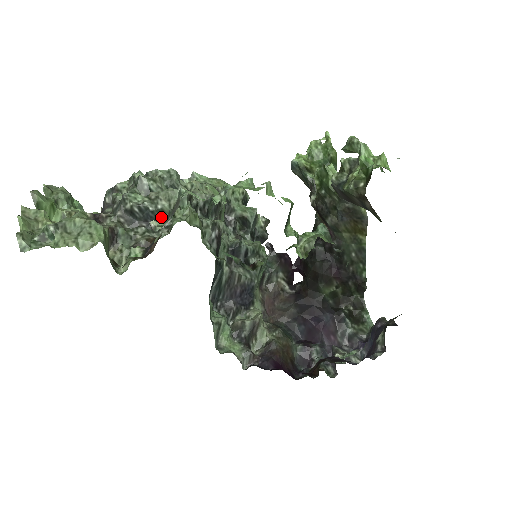
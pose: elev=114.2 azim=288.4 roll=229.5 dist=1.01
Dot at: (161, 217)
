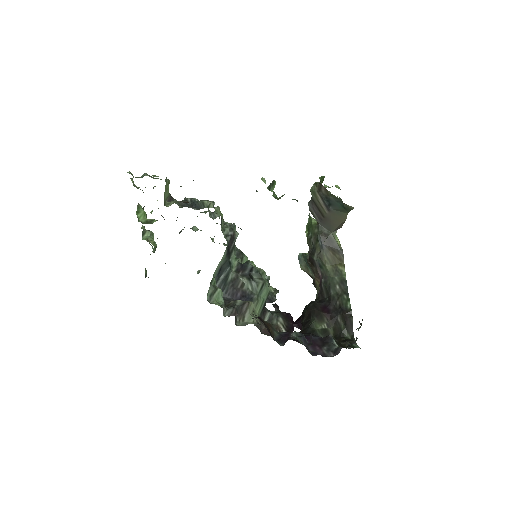
Dot at: (201, 206)
